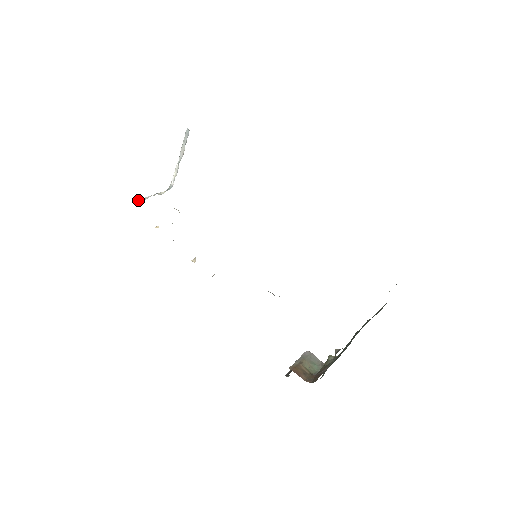
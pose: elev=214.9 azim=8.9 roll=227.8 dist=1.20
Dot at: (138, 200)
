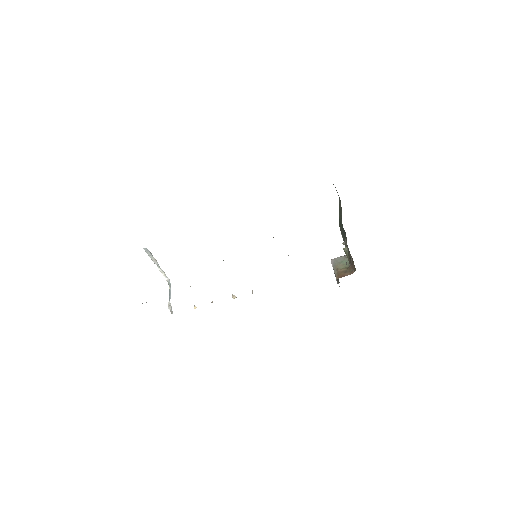
Dot at: occluded
